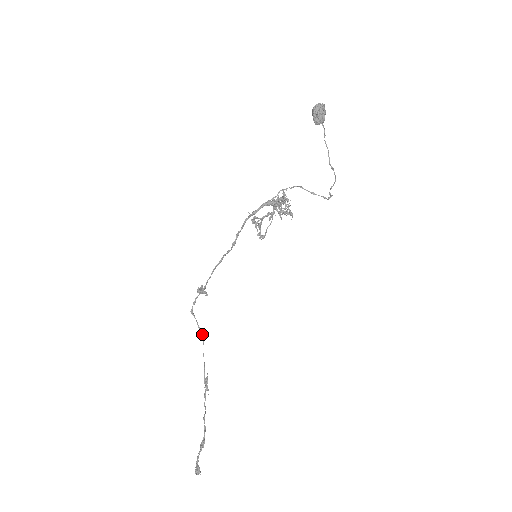
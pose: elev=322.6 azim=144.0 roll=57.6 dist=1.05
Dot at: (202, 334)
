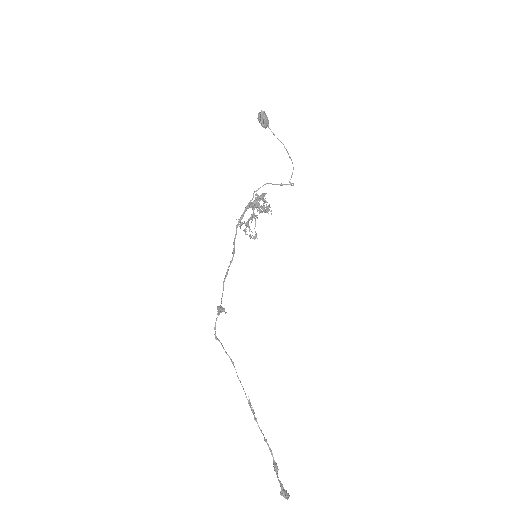
Dot at: (230, 358)
